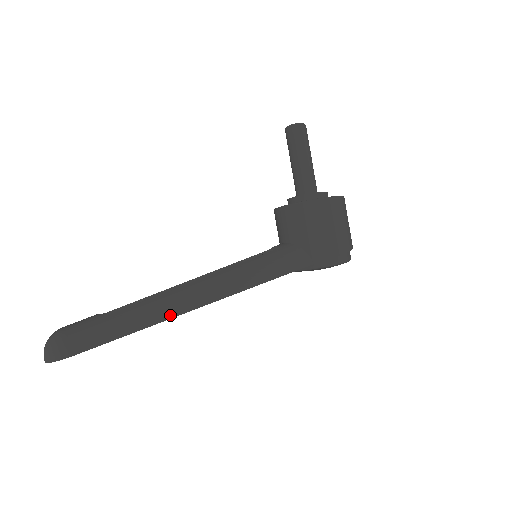
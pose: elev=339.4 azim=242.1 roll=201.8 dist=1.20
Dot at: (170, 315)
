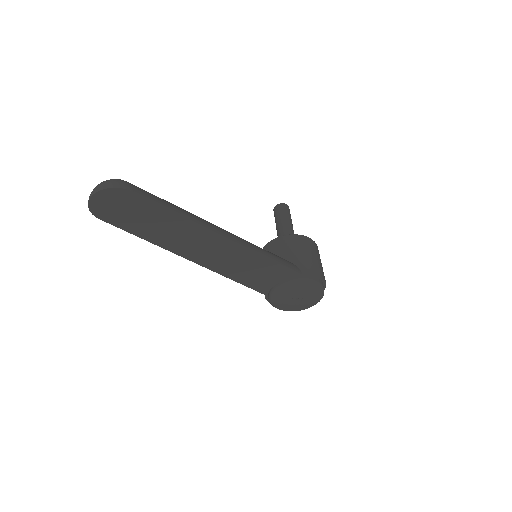
Dot at: (207, 226)
